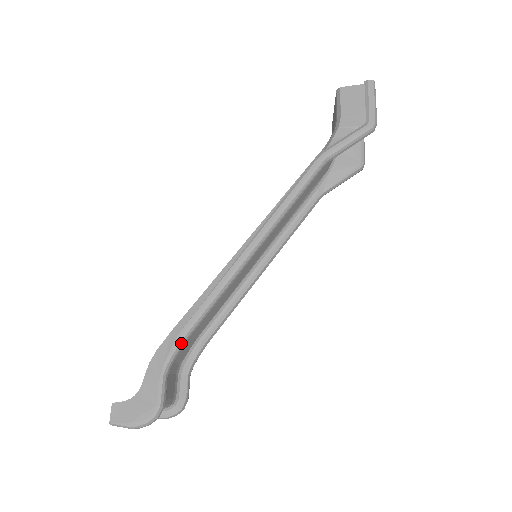
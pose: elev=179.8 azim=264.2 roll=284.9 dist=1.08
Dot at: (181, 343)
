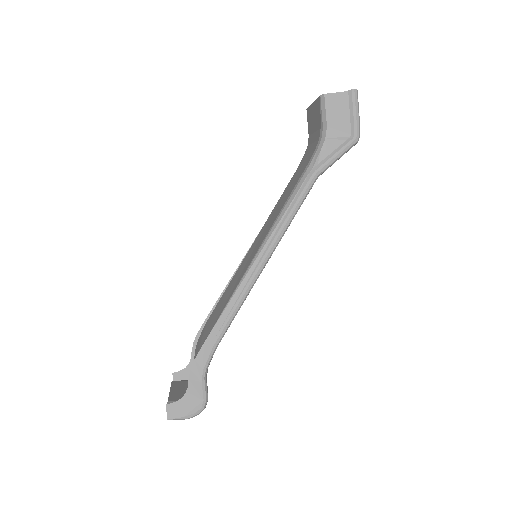
Dot at: (214, 351)
